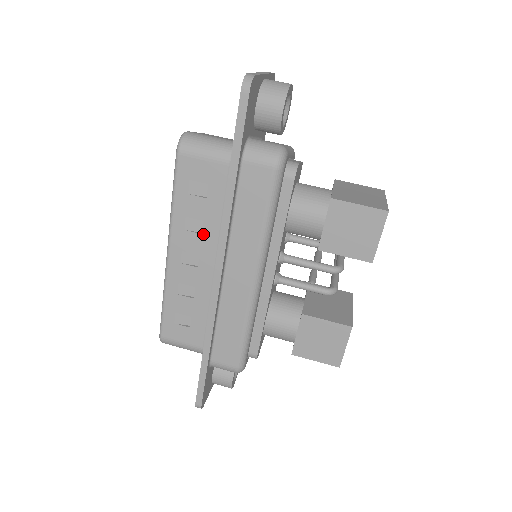
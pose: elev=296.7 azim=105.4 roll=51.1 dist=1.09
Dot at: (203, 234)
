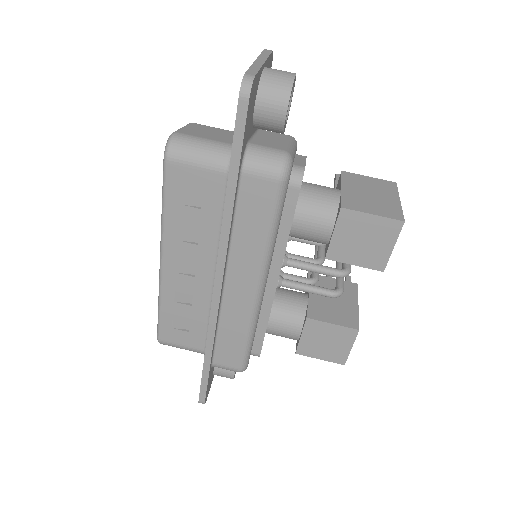
Dot at: (199, 245)
